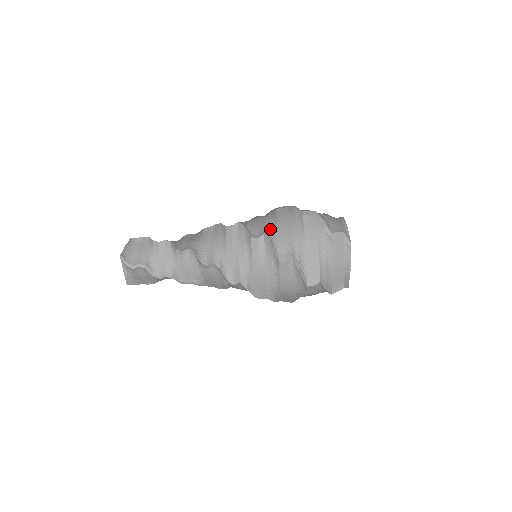
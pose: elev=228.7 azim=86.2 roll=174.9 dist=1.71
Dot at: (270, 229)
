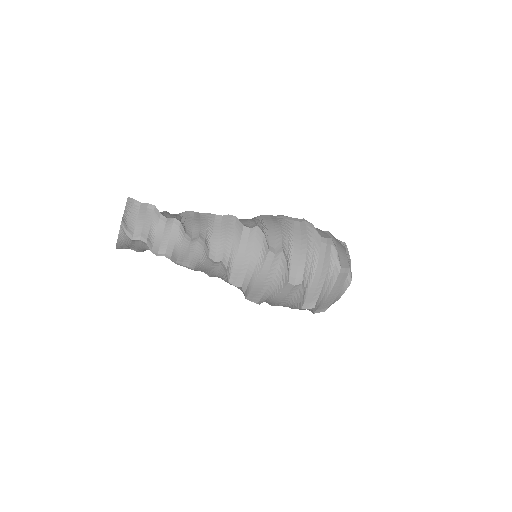
Dot at: (287, 246)
